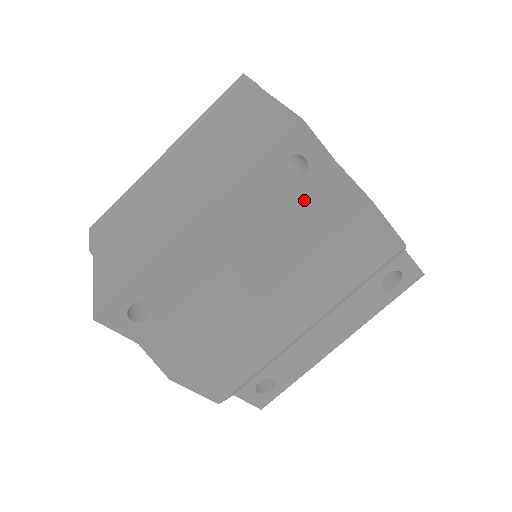
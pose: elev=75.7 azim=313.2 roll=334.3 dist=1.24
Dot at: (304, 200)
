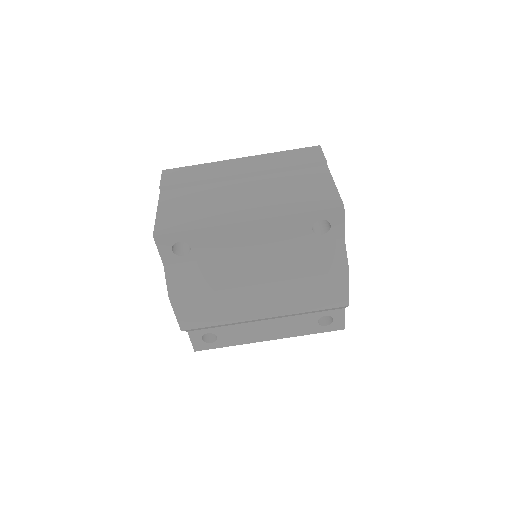
Dot at: (314, 247)
